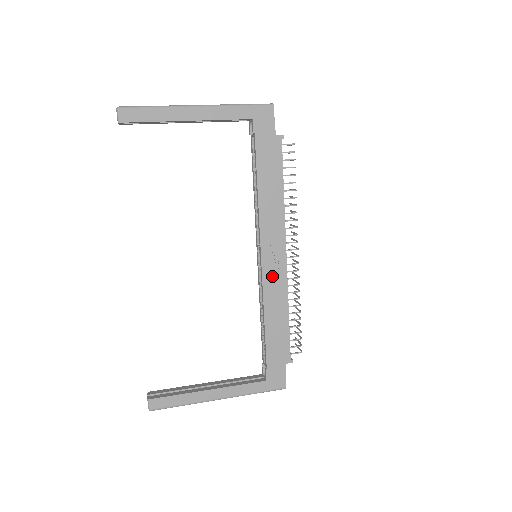
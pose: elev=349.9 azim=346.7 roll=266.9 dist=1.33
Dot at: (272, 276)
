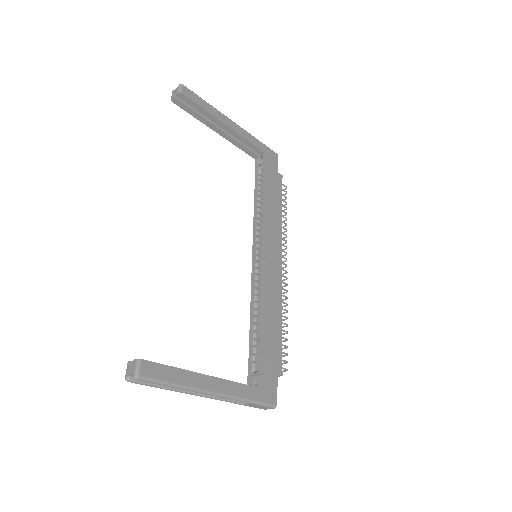
Dot at: (271, 276)
